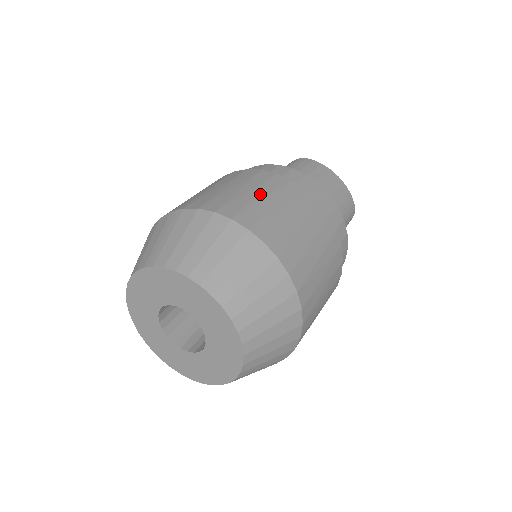
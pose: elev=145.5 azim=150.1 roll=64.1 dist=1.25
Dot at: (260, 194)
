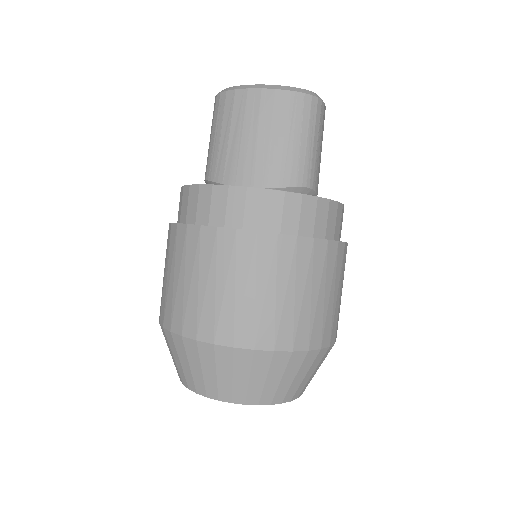
Dot at: (186, 277)
